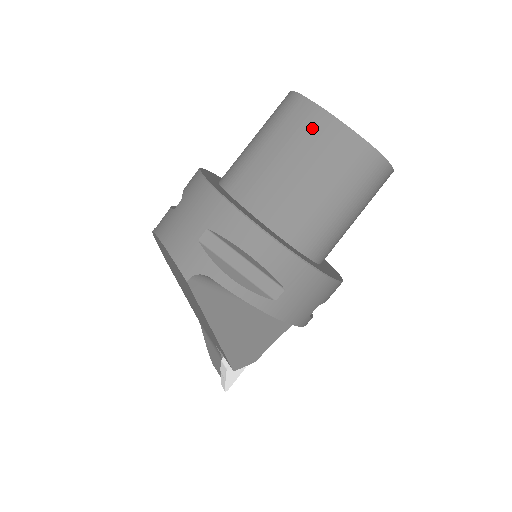
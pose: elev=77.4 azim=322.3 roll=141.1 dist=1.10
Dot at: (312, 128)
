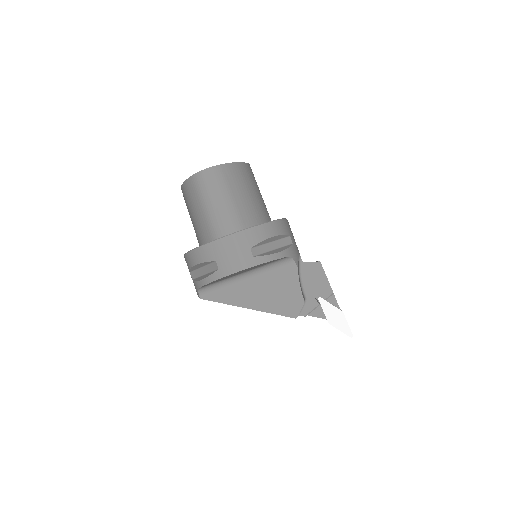
Dot at: (185, 197)
